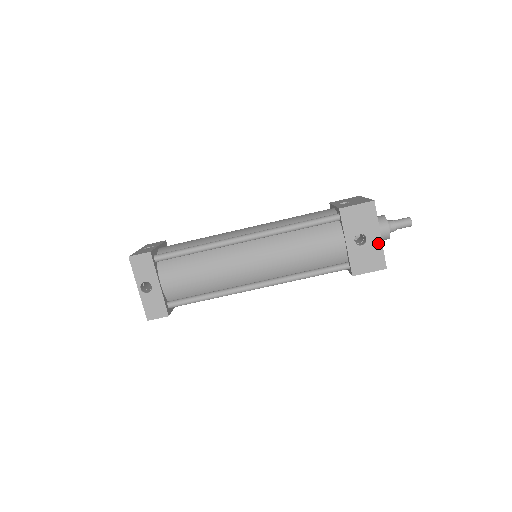
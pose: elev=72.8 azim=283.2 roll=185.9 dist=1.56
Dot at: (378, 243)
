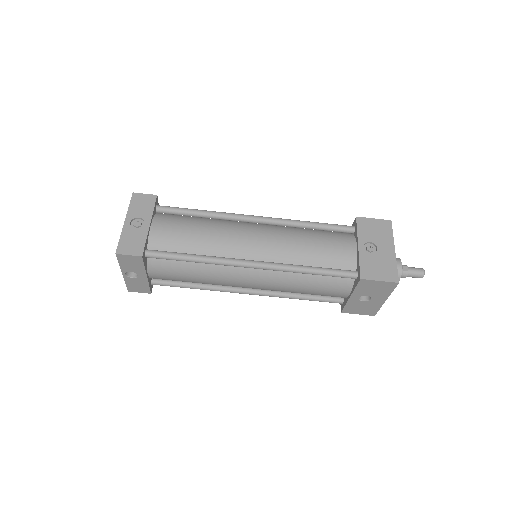
Dot at: (379, 303)
